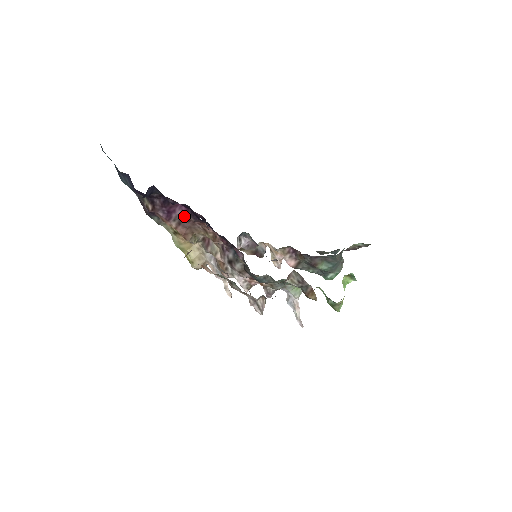
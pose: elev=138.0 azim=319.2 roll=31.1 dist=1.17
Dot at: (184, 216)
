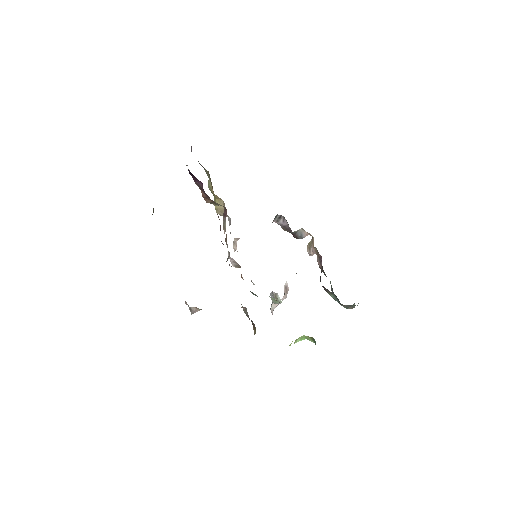
Dot at: (203, 191)
